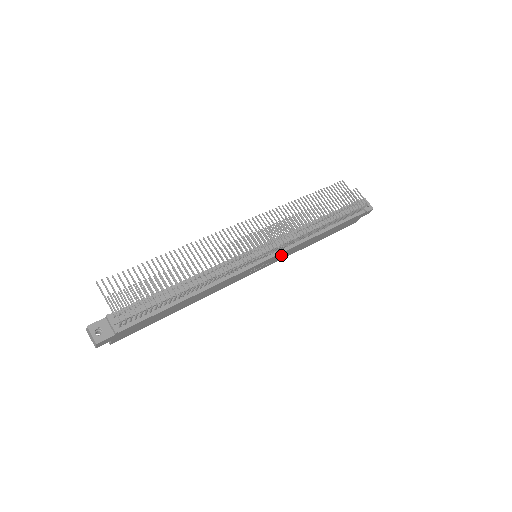
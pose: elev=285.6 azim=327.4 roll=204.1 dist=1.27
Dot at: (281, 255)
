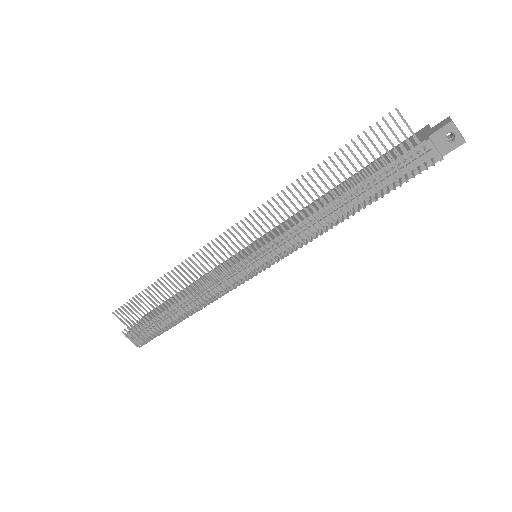
Dot at: occluded
